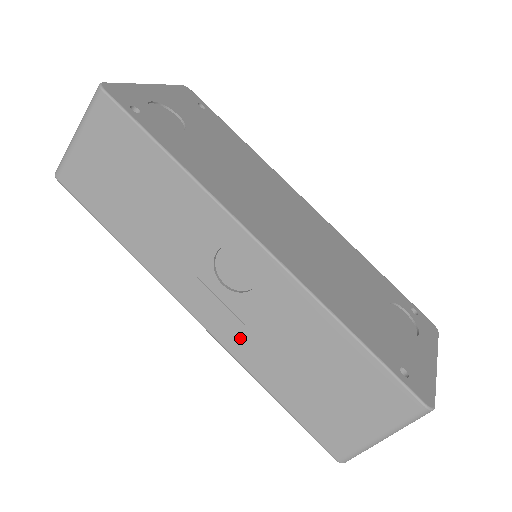
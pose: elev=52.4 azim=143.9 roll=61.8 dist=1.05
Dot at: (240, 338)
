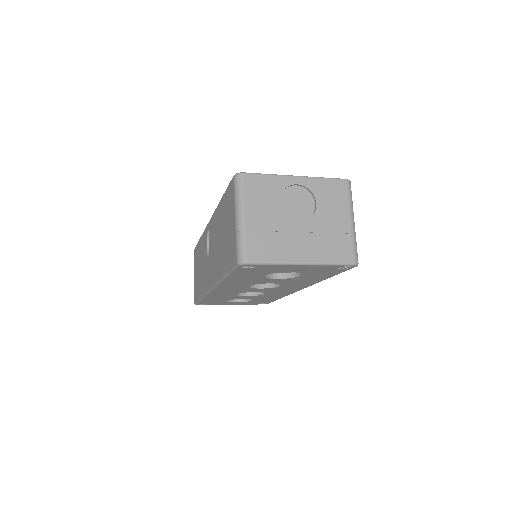
Dot at: (215, 269)
